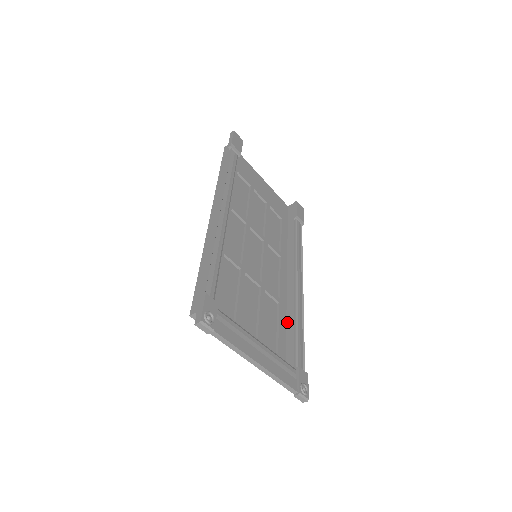
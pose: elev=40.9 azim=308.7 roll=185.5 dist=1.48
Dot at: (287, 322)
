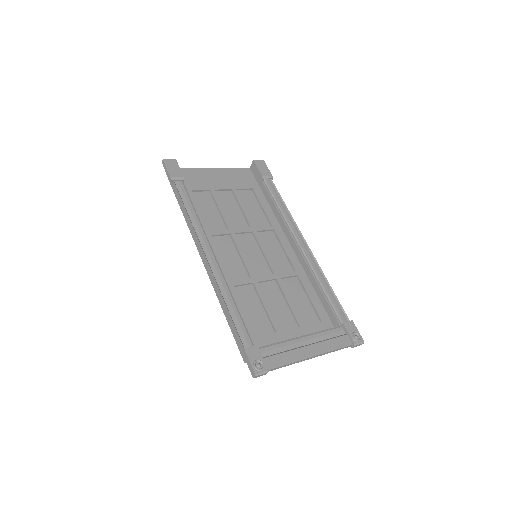
Dot at: (313, 286)
